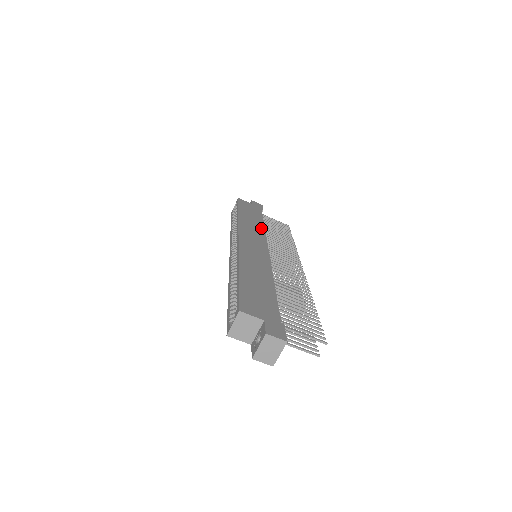
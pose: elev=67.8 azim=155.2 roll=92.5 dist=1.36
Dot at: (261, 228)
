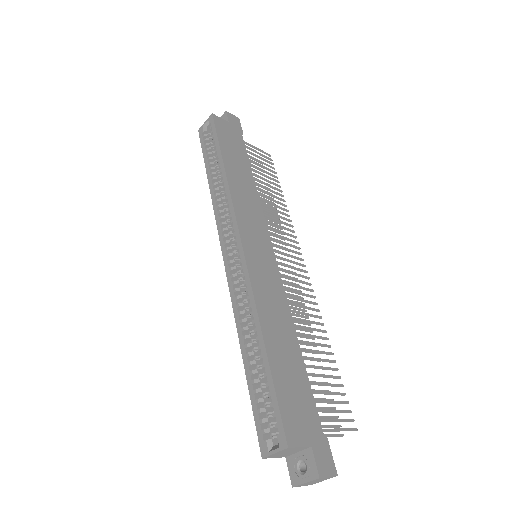
Dot at: (254, 192)
